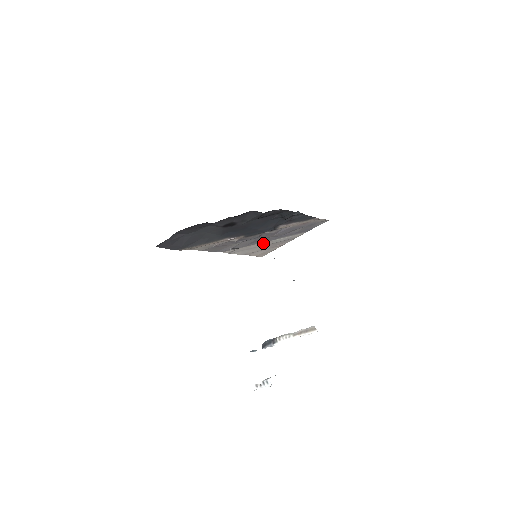
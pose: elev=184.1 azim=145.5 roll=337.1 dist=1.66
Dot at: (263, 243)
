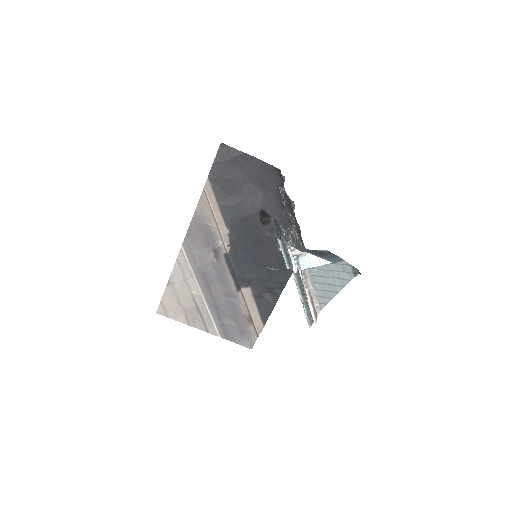
Dot at: (199, 292)
